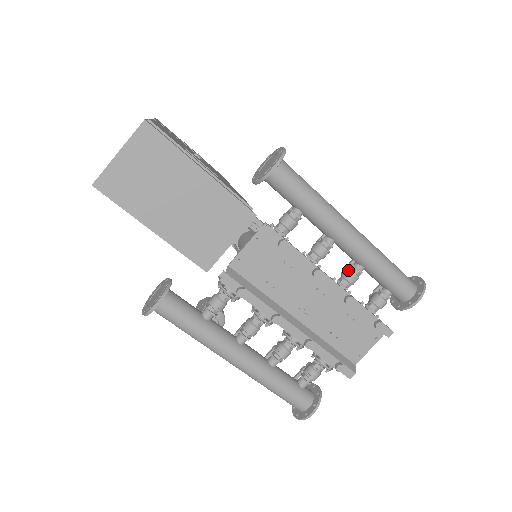
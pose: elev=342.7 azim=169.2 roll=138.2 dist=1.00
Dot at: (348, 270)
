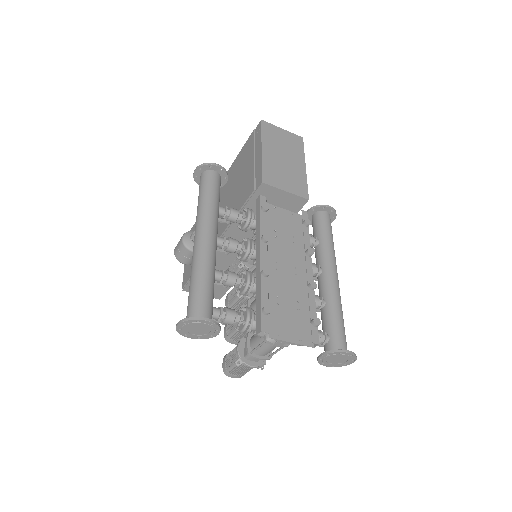
Dot at: occluded
